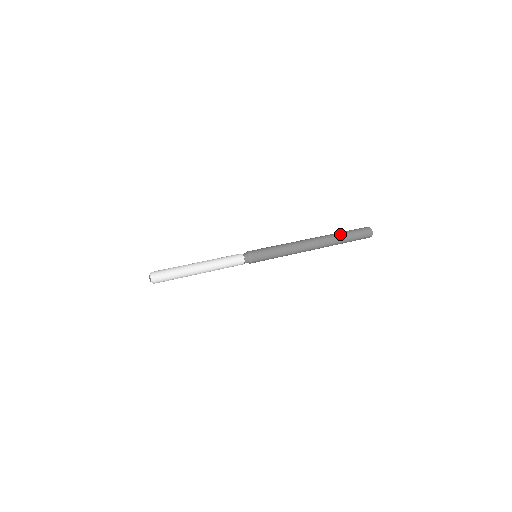
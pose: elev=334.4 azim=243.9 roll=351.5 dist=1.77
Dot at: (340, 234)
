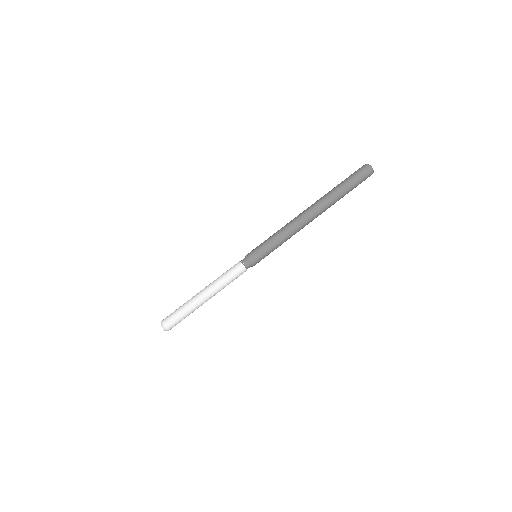
Dot at: (341, 196)
